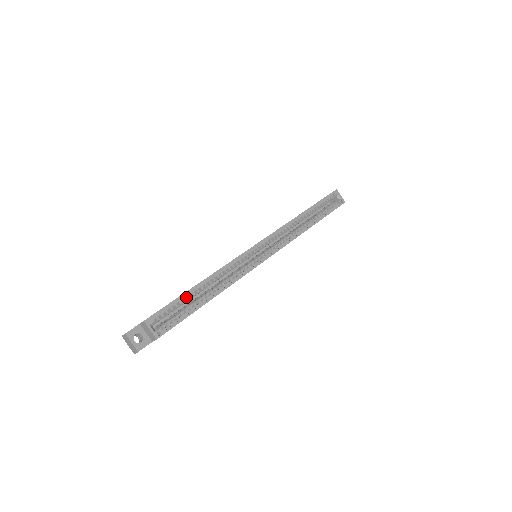
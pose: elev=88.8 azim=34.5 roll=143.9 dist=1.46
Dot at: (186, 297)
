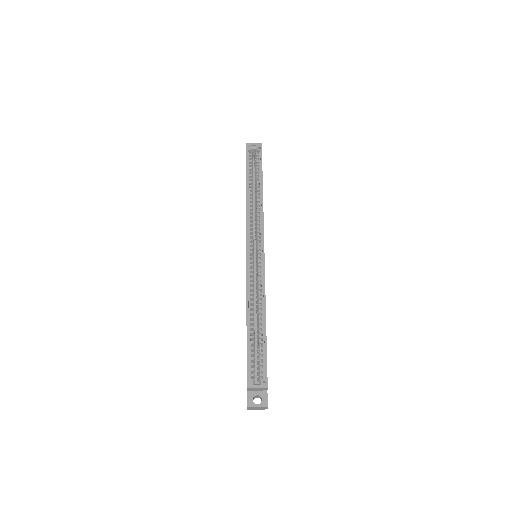
Dot at: (251, 340)
